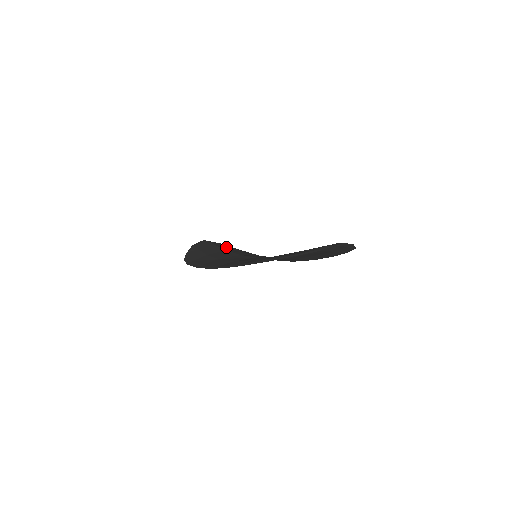
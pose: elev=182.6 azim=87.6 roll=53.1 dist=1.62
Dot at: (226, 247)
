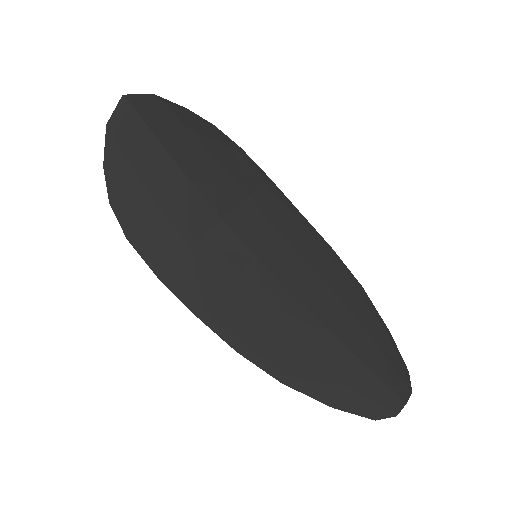
Dot at: (179, 141)
